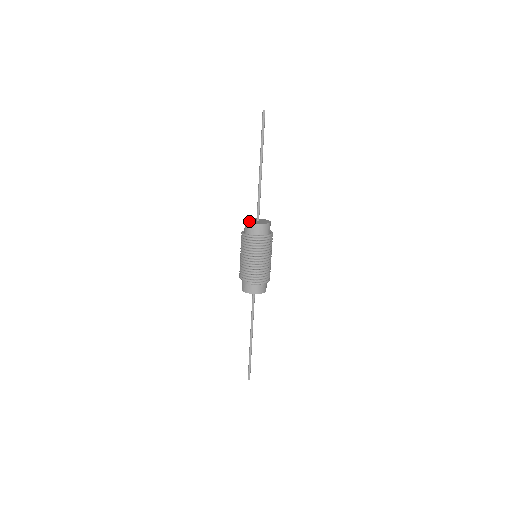
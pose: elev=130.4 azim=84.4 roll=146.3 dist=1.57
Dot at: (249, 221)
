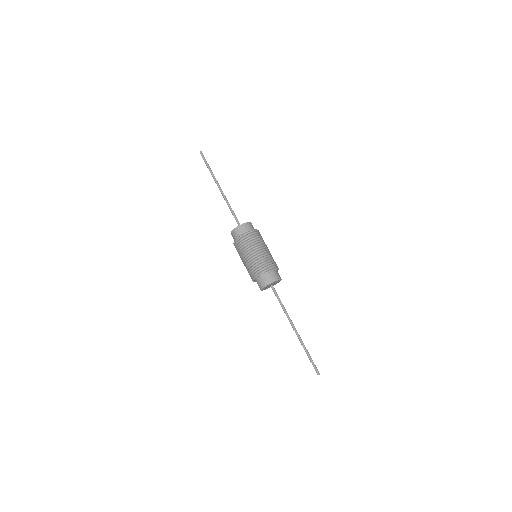
Dot at: (235, 229)
